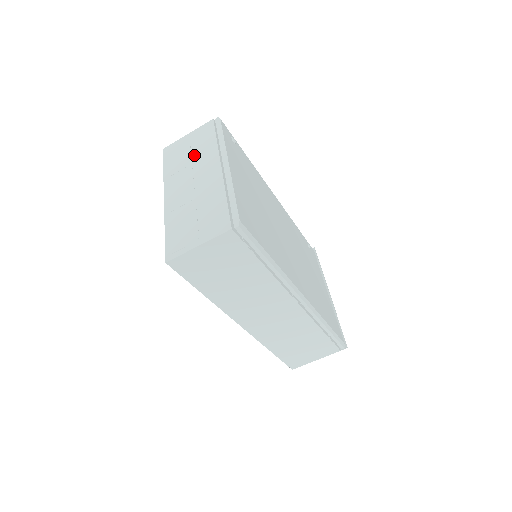
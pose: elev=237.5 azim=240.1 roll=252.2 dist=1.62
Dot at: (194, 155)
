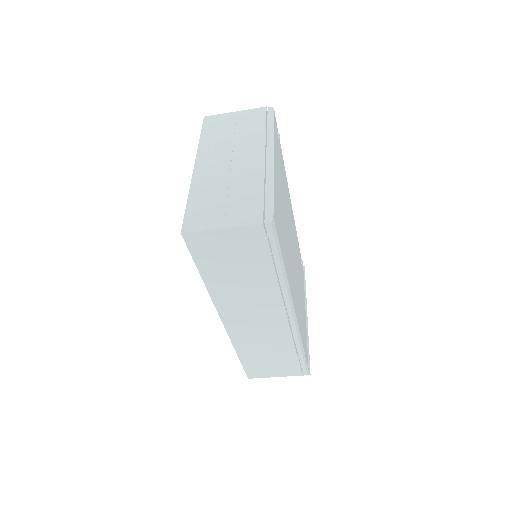
Dot at: (238, 135)
